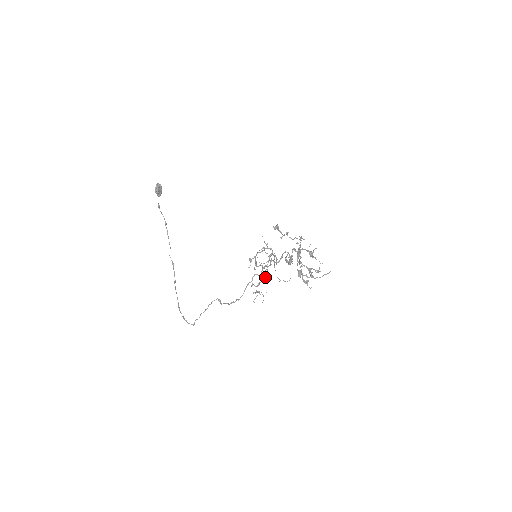
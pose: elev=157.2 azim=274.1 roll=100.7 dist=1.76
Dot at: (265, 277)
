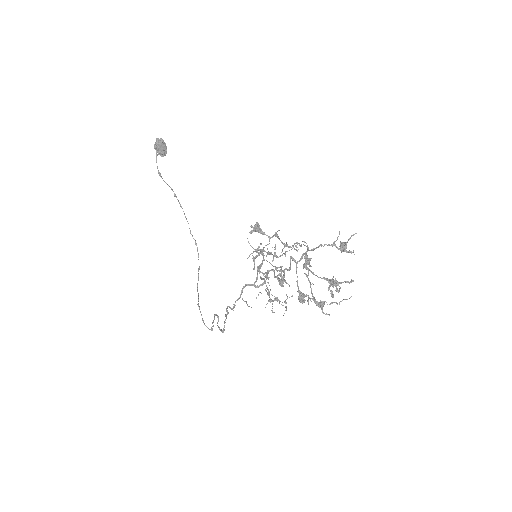
Dot at: occluded
